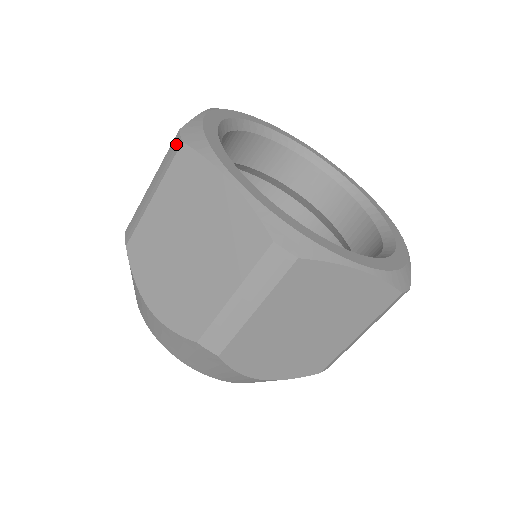
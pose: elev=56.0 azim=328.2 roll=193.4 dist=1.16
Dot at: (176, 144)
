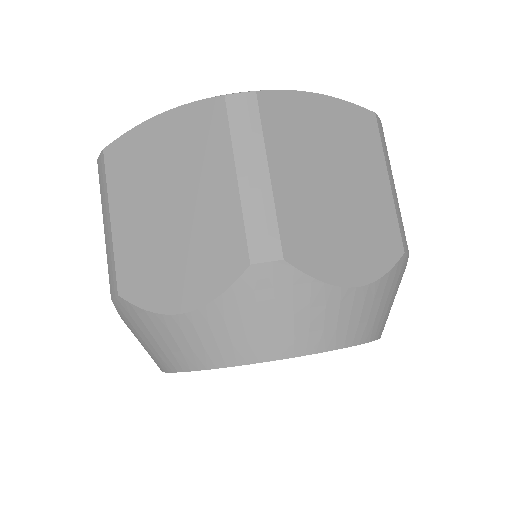
Dot at: occluded
